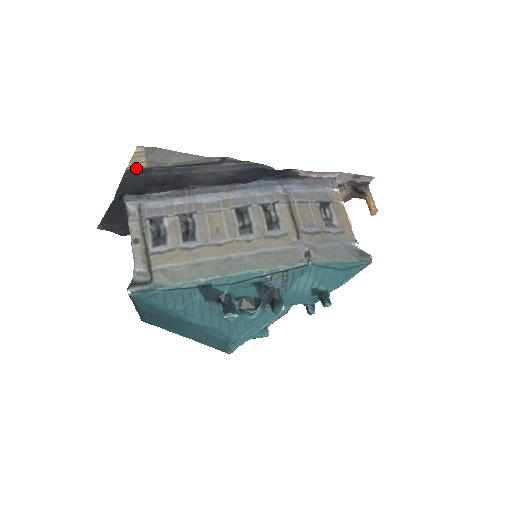
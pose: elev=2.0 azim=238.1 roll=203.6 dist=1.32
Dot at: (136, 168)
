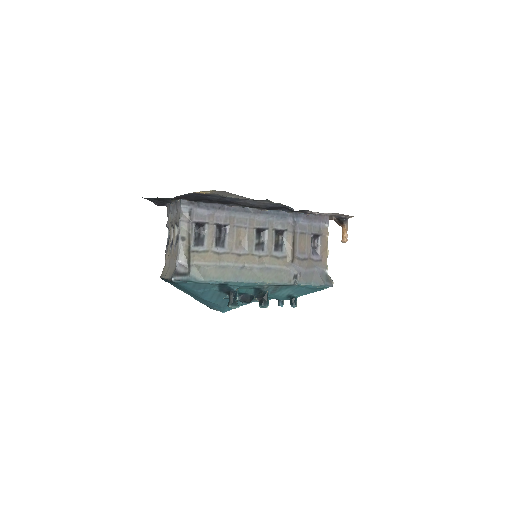
Dot at: (202, 193)
